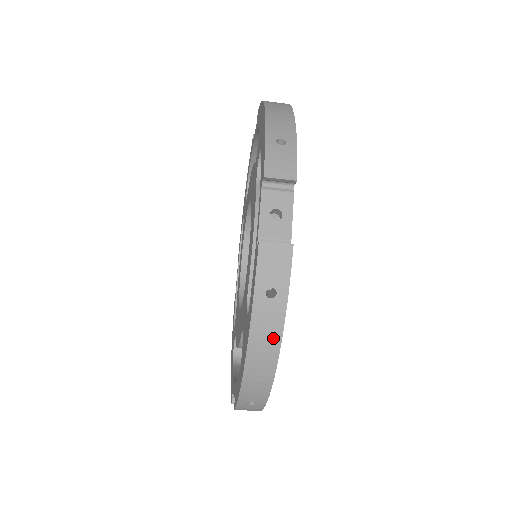
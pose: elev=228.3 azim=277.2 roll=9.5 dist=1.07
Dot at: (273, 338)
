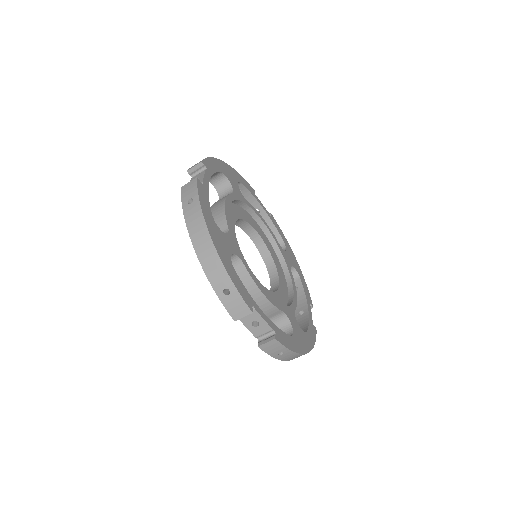
Dot at: (297, 356)
